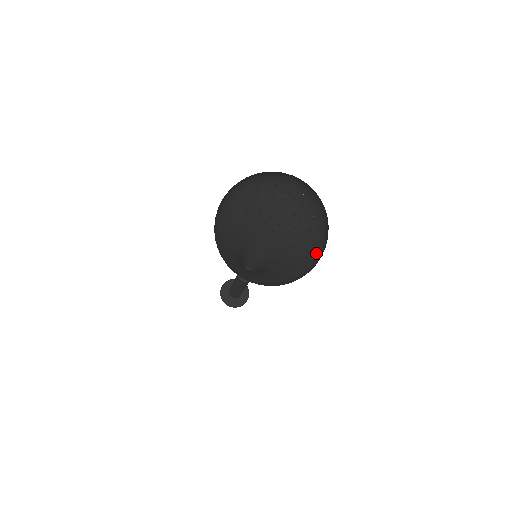
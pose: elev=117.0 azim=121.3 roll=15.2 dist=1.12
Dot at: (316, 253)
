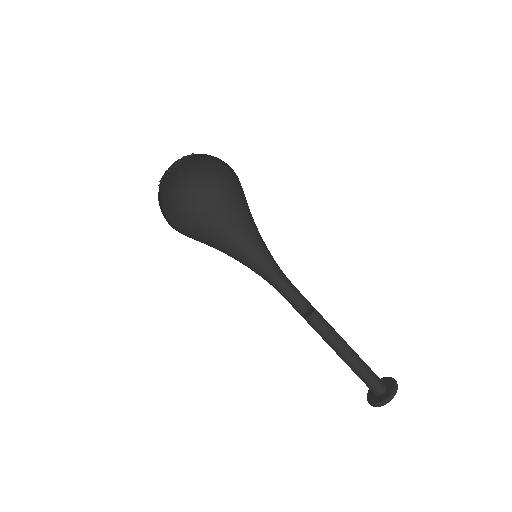
Dot at: (234, 182)
